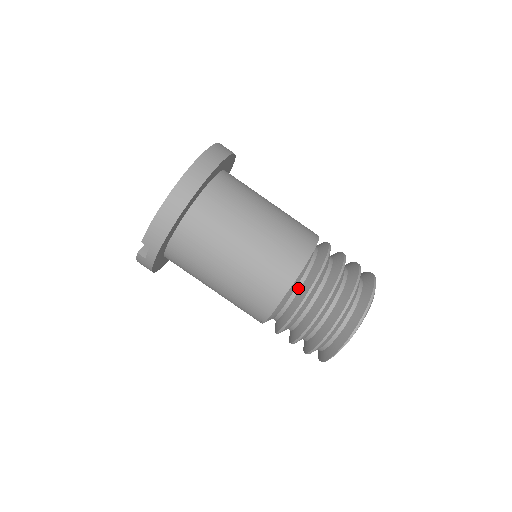
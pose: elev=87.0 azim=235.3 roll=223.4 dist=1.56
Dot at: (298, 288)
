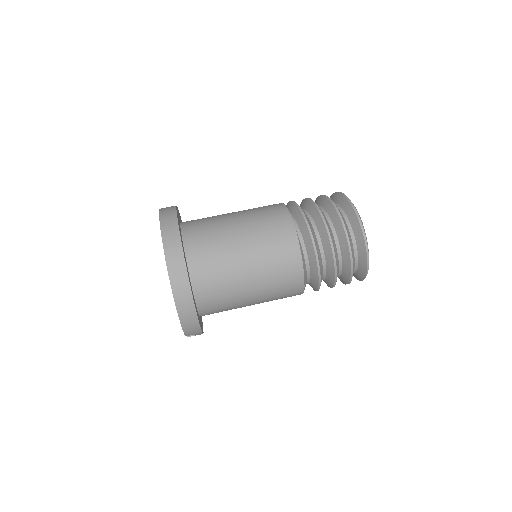
Dot at: (308, 267)
